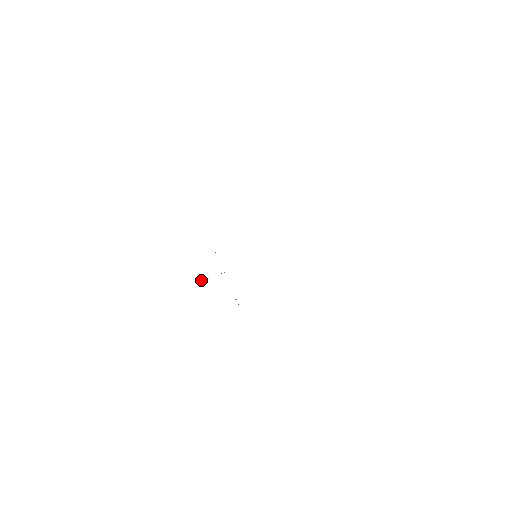
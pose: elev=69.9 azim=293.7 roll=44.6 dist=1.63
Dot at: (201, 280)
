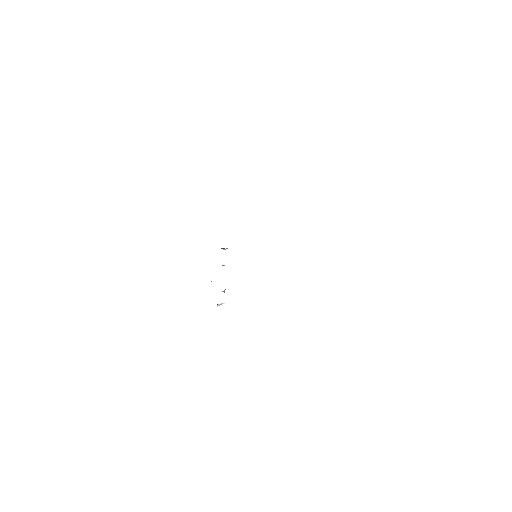
Dot at: occluded
